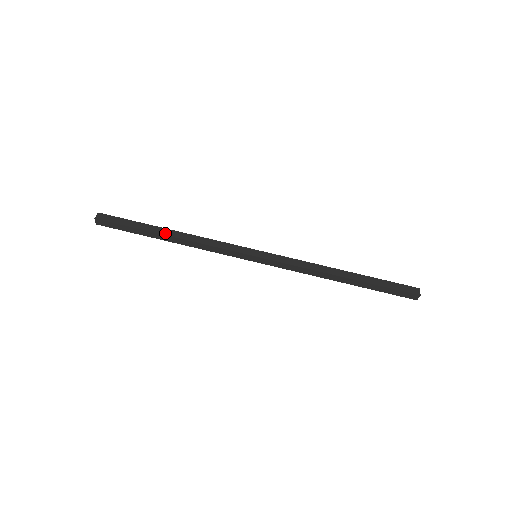
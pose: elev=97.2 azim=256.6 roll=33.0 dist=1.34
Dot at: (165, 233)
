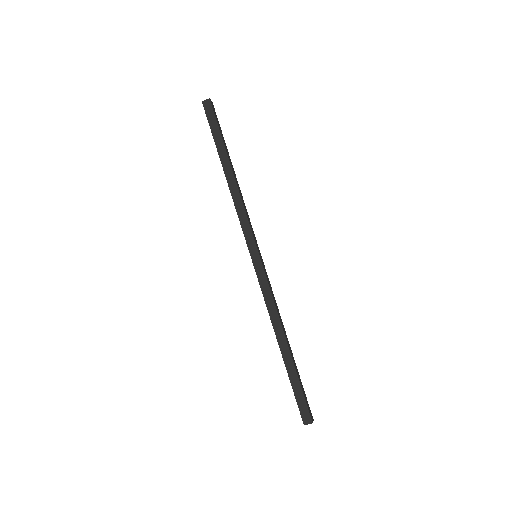
Dot at: (232, 165)
